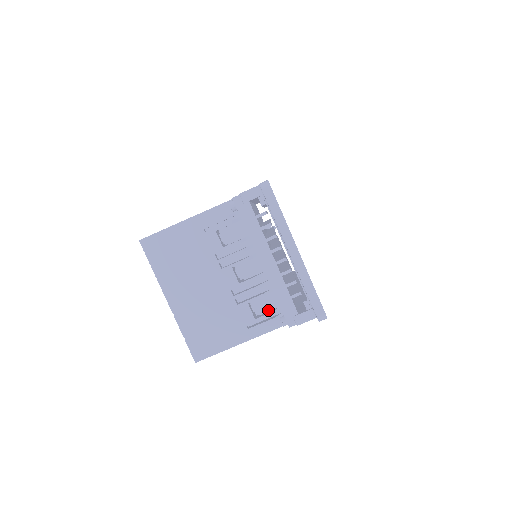
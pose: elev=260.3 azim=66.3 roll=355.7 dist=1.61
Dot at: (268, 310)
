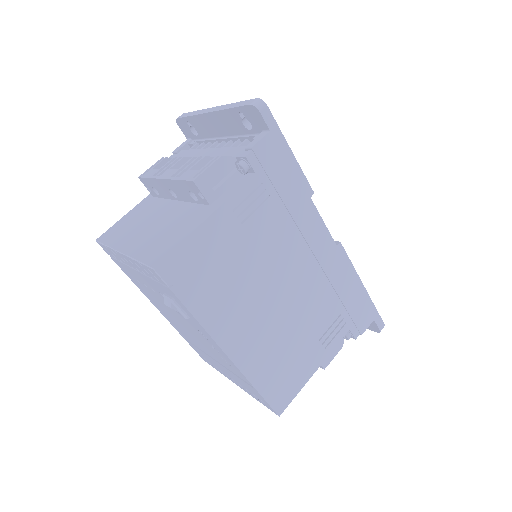
Dot at: occluded
